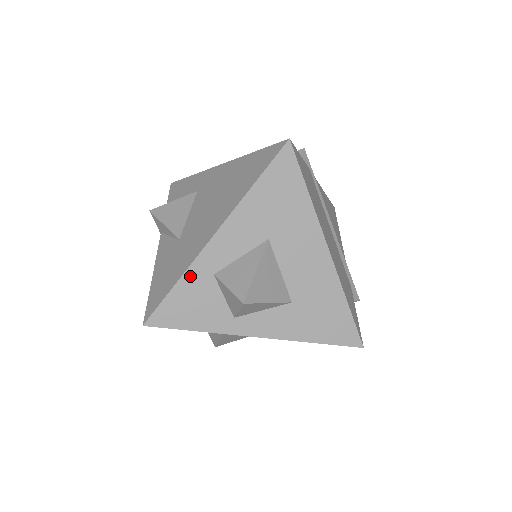
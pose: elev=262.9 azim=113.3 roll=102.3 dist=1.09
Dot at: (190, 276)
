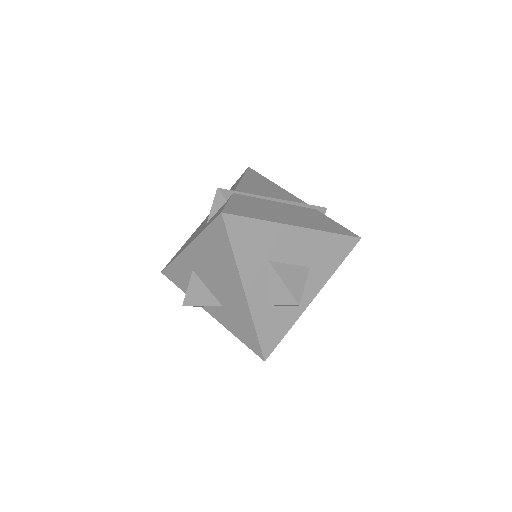
Dot at: (257, 320)
